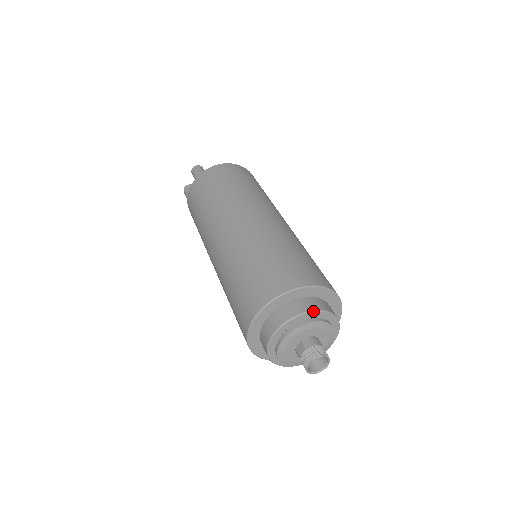
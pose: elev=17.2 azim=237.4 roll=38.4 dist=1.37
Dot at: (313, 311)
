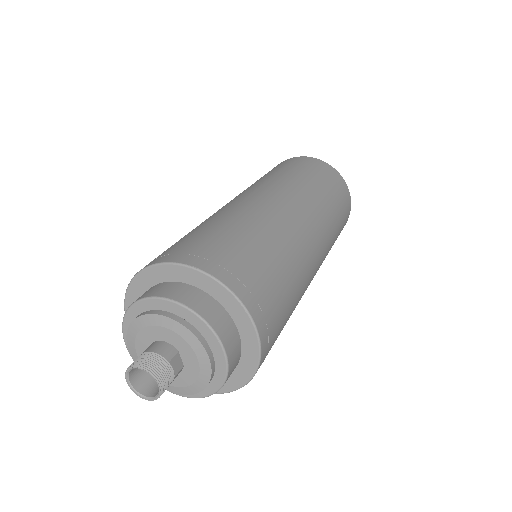
Dot at: (141, 299)
